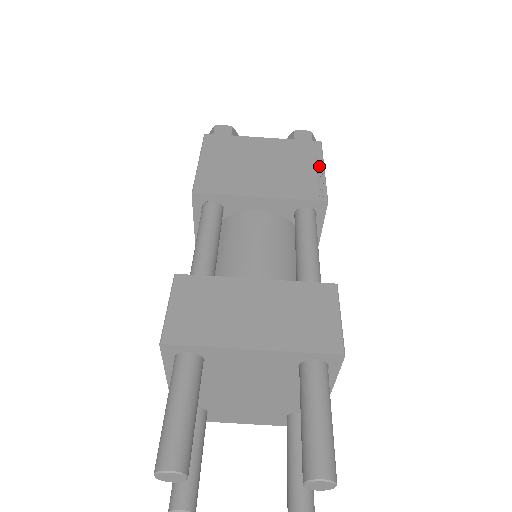
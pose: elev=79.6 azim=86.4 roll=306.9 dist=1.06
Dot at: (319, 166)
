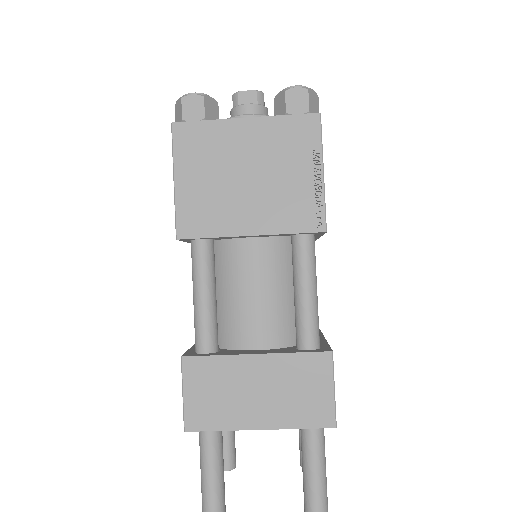
Dot at: (317, 168)
